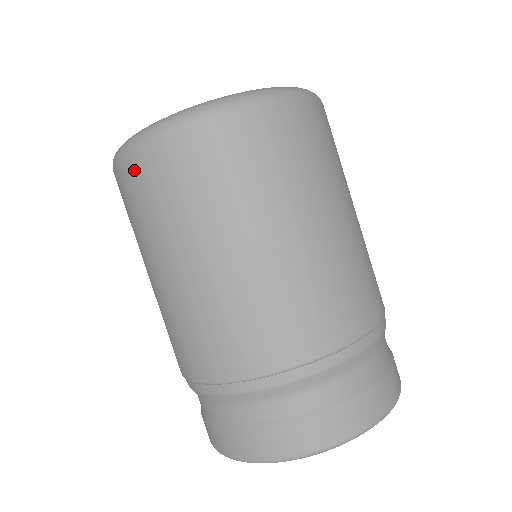
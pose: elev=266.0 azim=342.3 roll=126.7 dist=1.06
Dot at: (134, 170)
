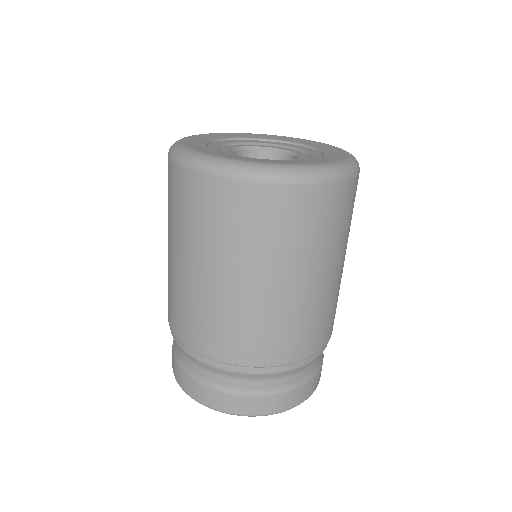
Dot at: (184, 183)
